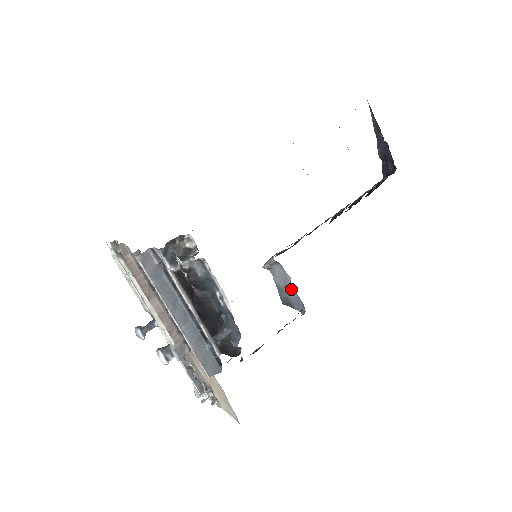
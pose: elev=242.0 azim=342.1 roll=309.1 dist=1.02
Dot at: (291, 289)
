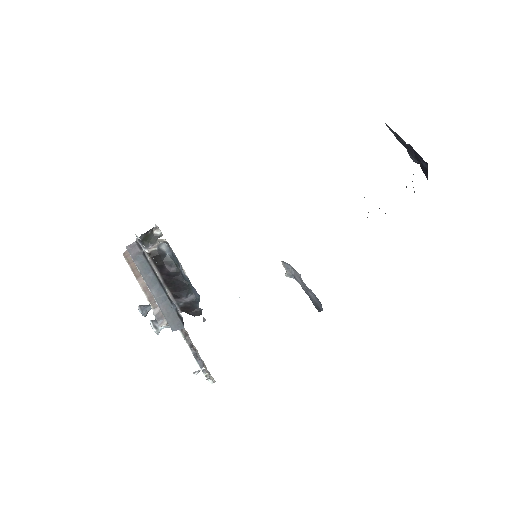
Dot at: (307, 288)
